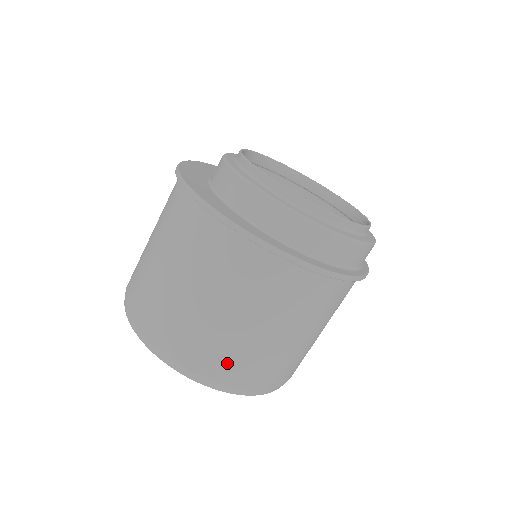
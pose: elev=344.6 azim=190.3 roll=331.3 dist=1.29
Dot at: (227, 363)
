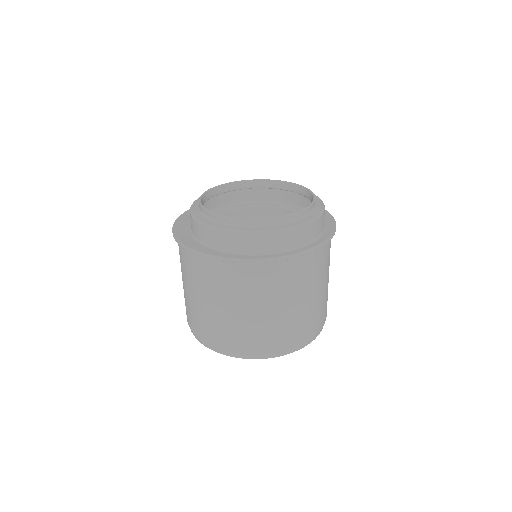
Dot at: (198, 325)
